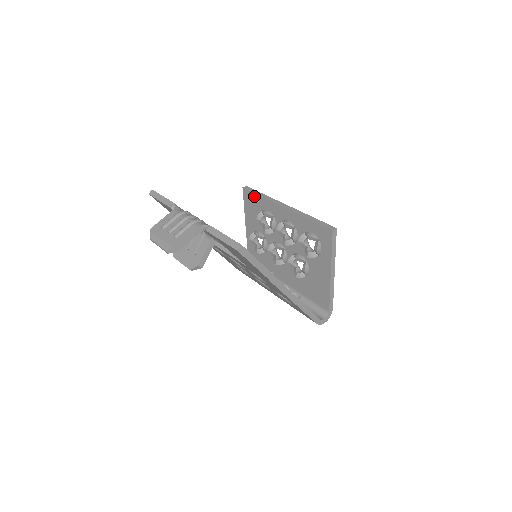
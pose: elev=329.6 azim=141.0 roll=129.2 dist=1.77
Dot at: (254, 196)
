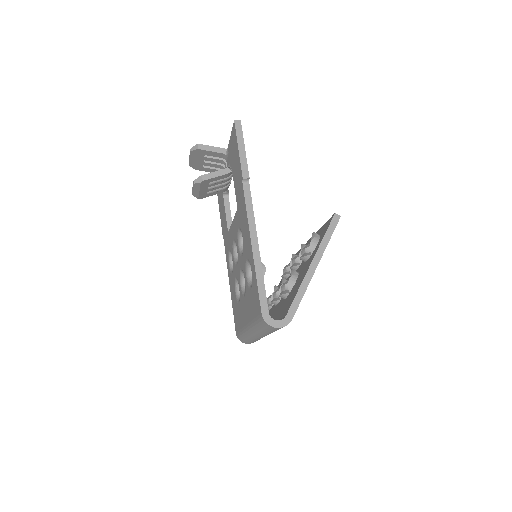
Dot at: occluded
